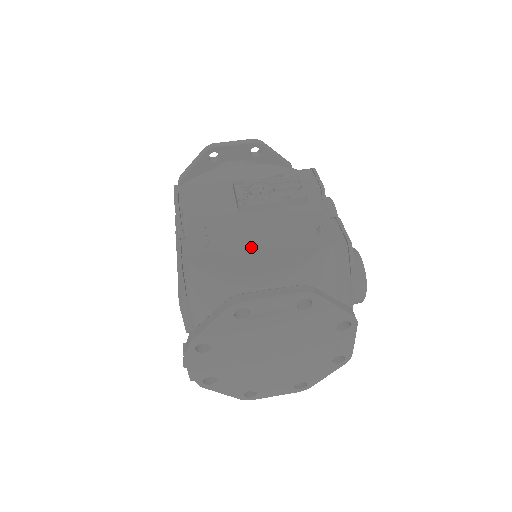
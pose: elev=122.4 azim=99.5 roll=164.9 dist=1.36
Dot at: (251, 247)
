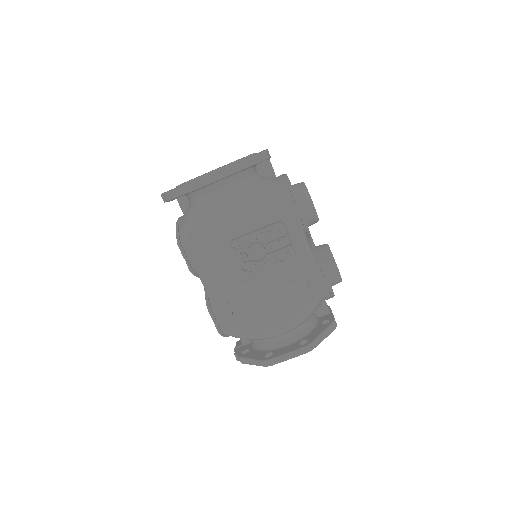
Dot at: (263, 309)
